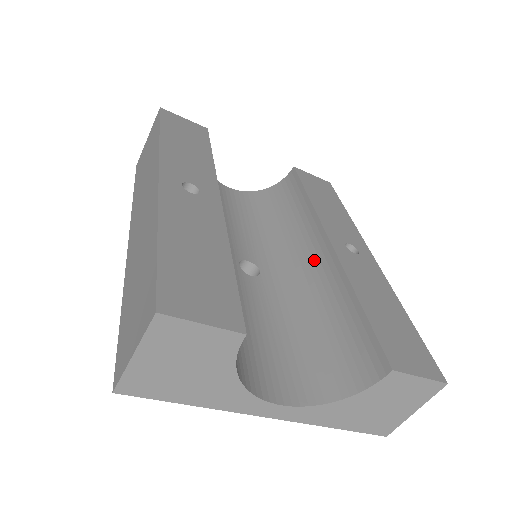
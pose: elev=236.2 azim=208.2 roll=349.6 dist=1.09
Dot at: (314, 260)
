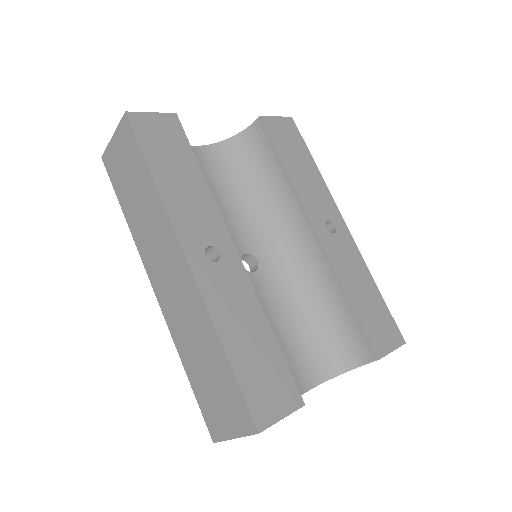
Dot at: (302, 245)
